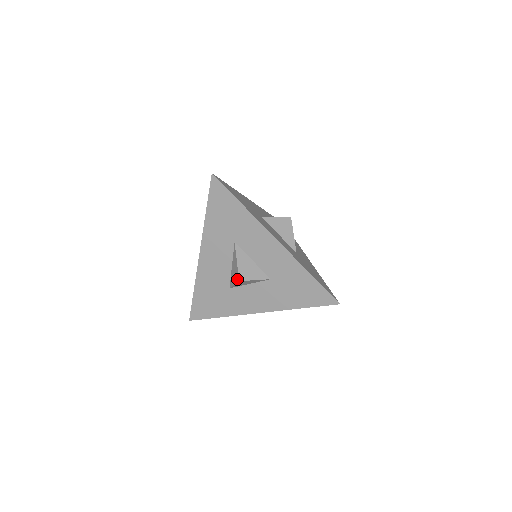
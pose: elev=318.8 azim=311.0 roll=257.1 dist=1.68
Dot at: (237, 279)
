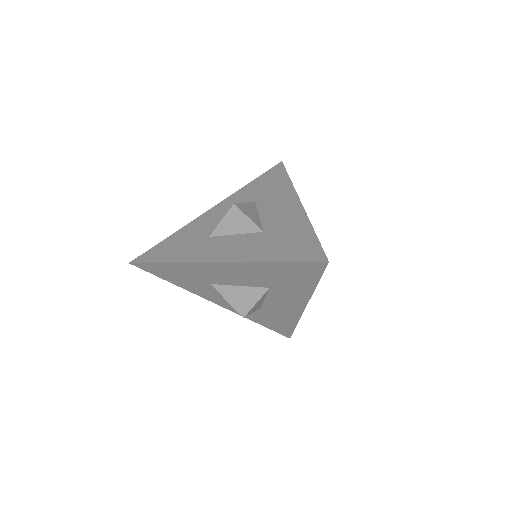
Dot at: (232, 208)
